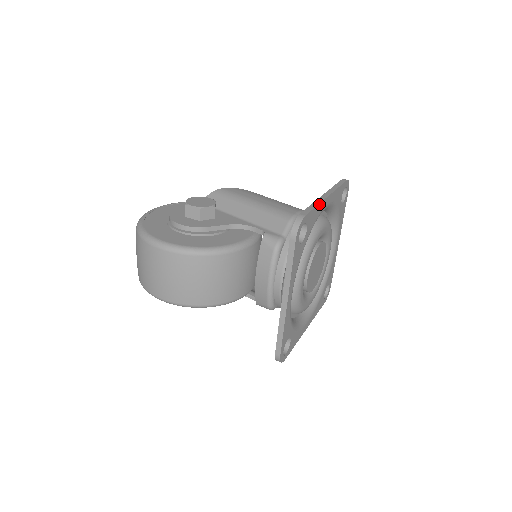
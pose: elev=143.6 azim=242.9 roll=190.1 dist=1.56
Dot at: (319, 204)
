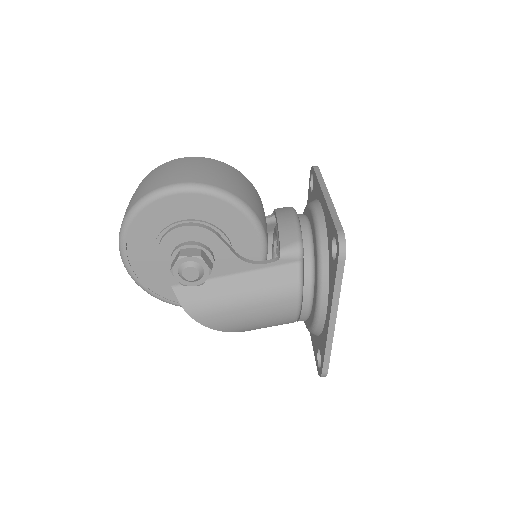
Dot at: occluded
